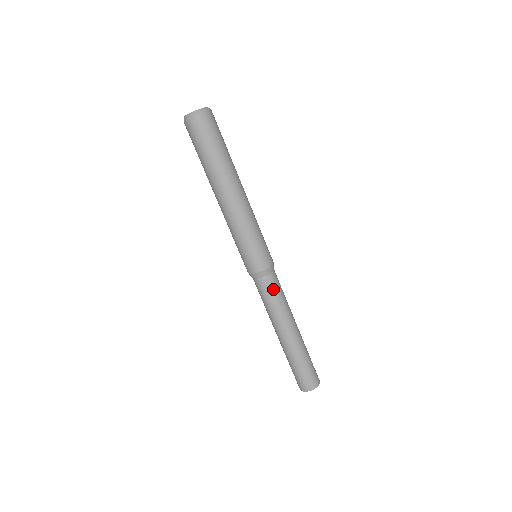
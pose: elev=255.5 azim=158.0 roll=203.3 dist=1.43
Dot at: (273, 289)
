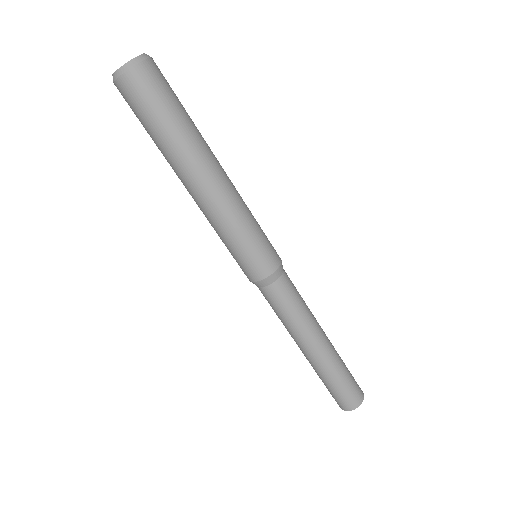
Dot at: (288, 296)
